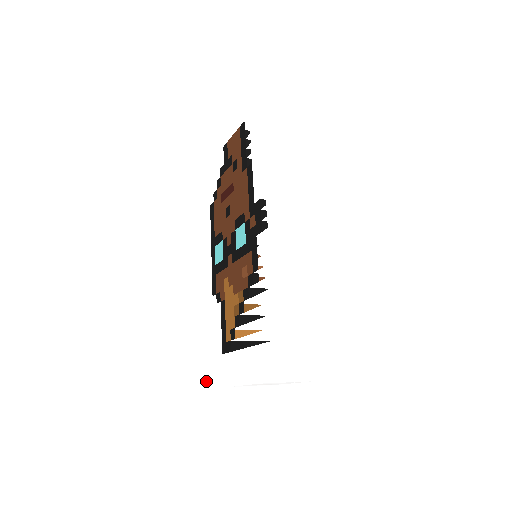
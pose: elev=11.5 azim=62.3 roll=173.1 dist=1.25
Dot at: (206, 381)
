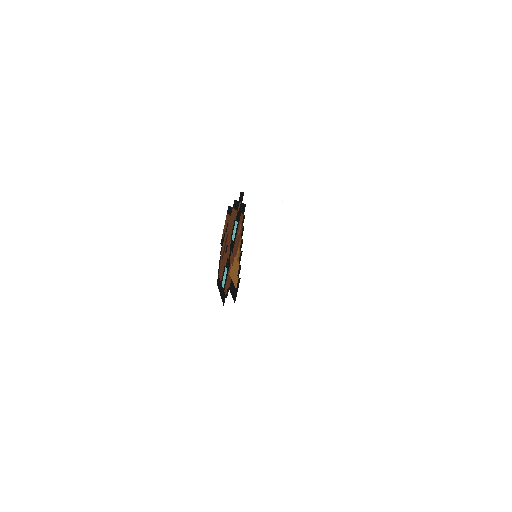
Dot at: (226, 362)
